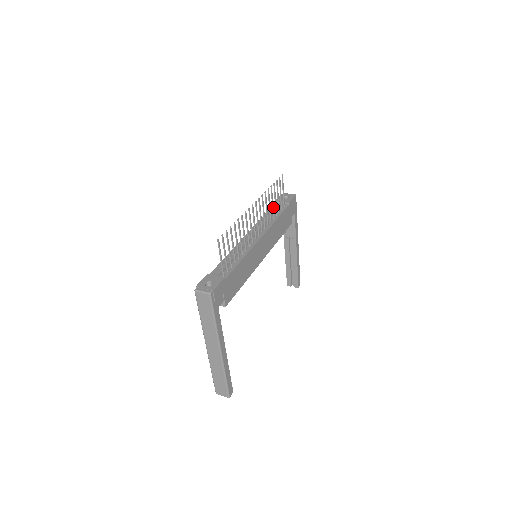
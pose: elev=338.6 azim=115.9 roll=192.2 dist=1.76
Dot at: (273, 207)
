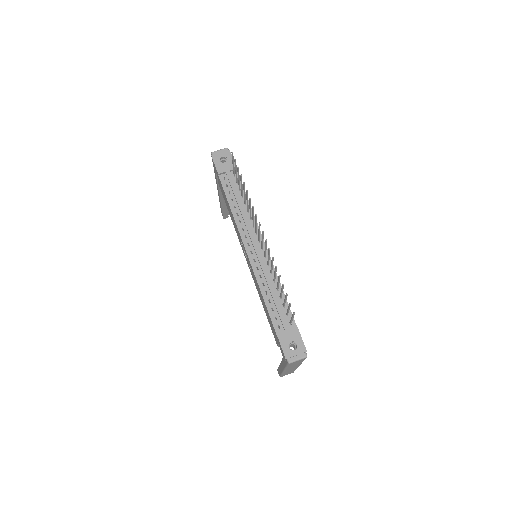
Dot at: (245, 197)
